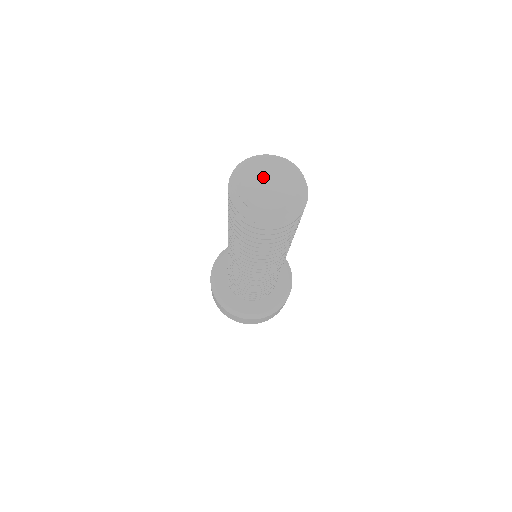
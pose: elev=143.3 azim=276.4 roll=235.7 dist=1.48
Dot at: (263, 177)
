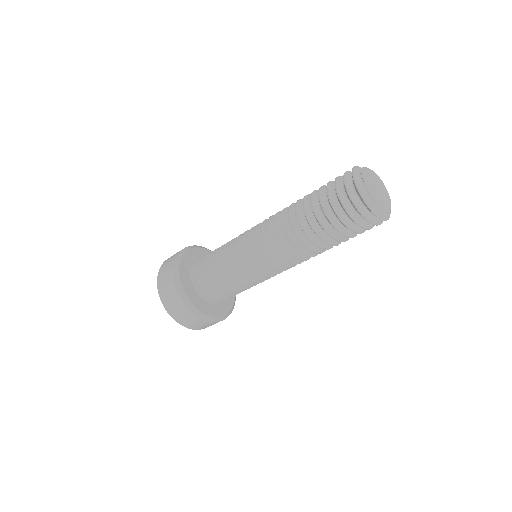
Dot at: (375, 184)
